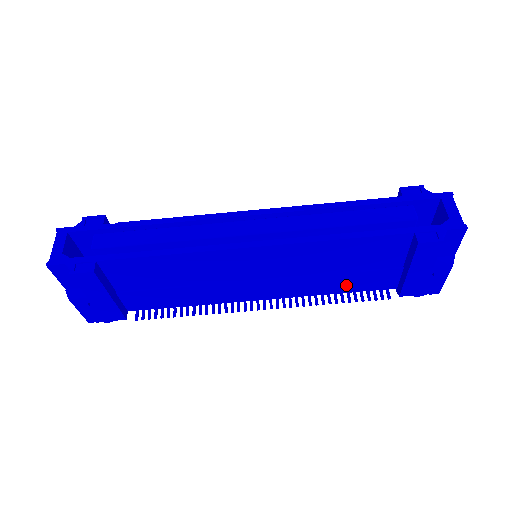
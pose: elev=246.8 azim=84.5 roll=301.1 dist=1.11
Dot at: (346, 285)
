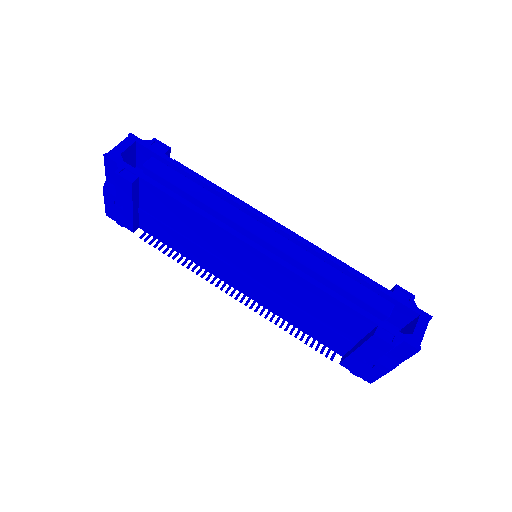
Dot at: (306, 326)
